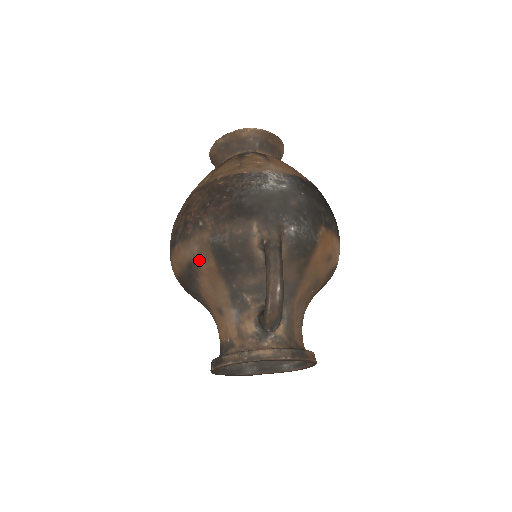
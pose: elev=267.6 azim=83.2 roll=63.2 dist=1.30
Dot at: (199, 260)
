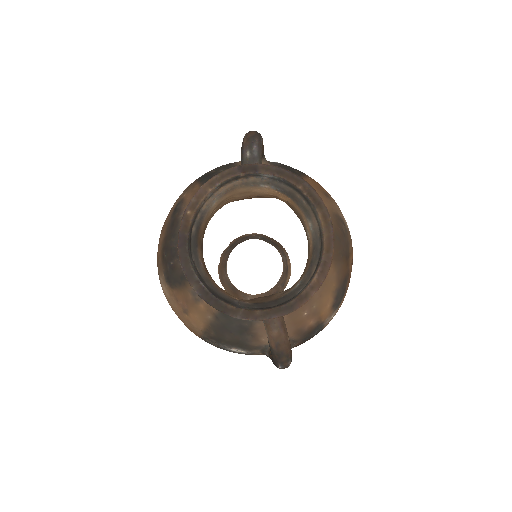
Dot at: (184, 195)
